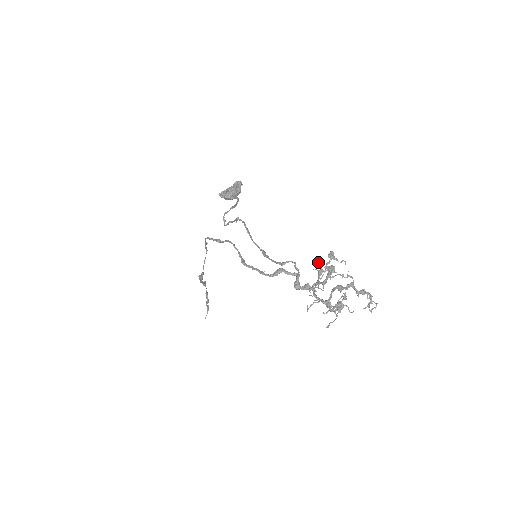
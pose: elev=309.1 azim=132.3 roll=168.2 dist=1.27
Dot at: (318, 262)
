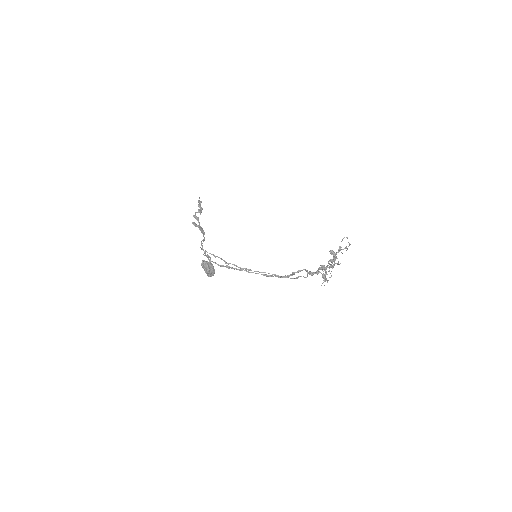
Dot at: occluded
